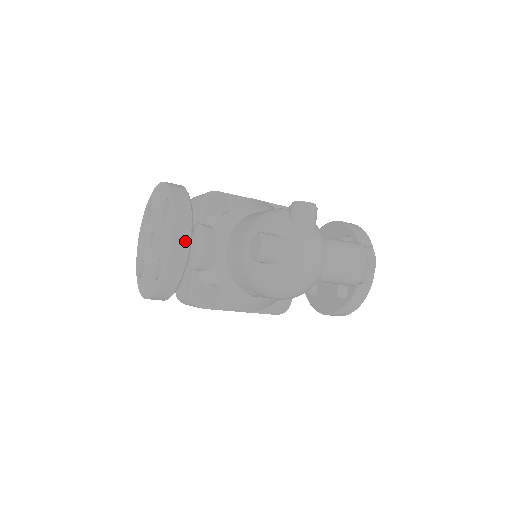
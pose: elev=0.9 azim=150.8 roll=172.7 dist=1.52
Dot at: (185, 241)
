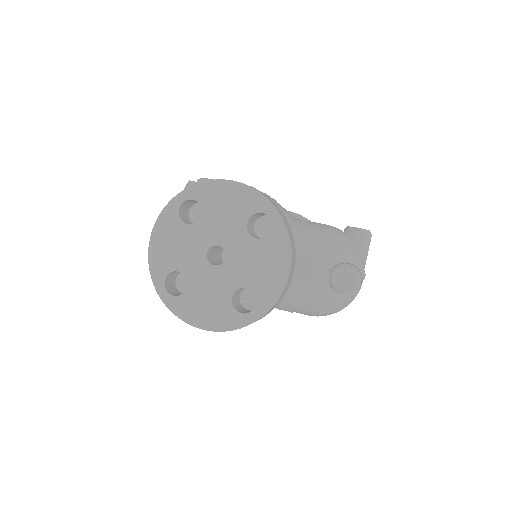
Dot at: (292, 274)
